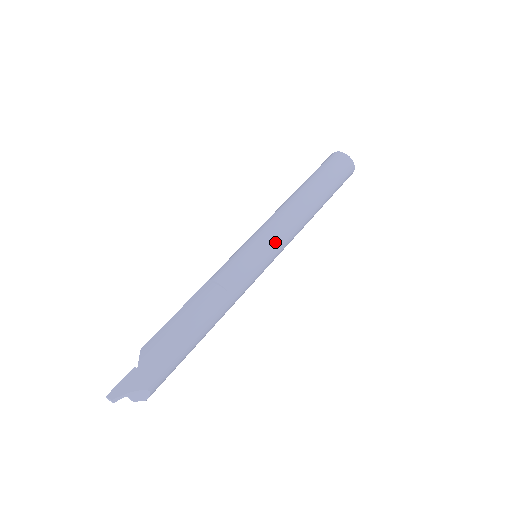
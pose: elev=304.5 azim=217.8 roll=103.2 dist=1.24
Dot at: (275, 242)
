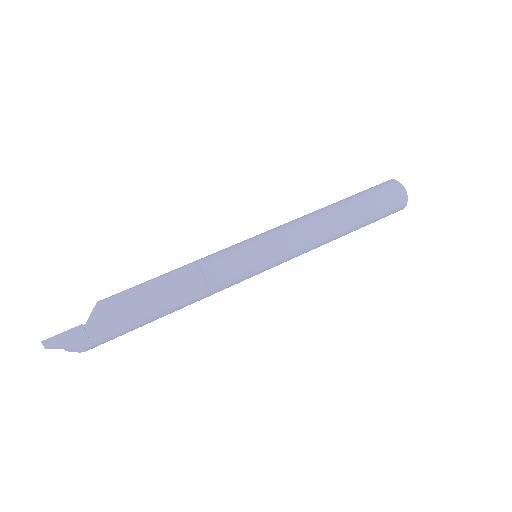
Dot at: (282, 256)
